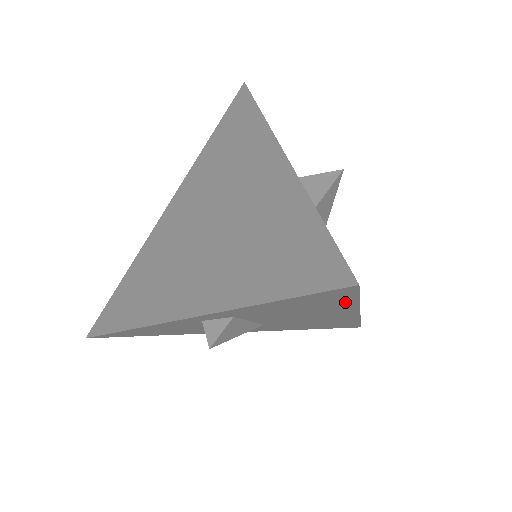
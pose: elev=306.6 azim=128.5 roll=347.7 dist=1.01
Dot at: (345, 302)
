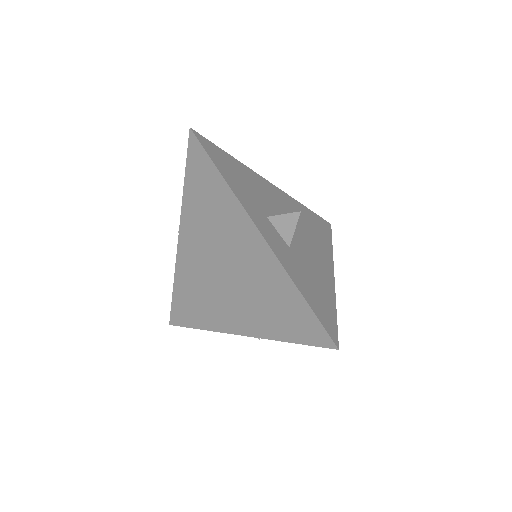
Dot at: occluded
